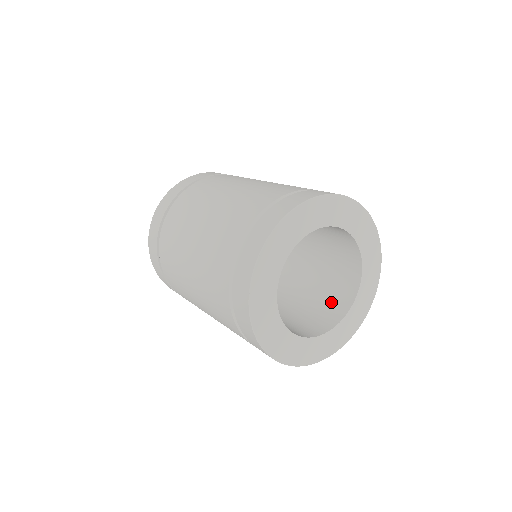
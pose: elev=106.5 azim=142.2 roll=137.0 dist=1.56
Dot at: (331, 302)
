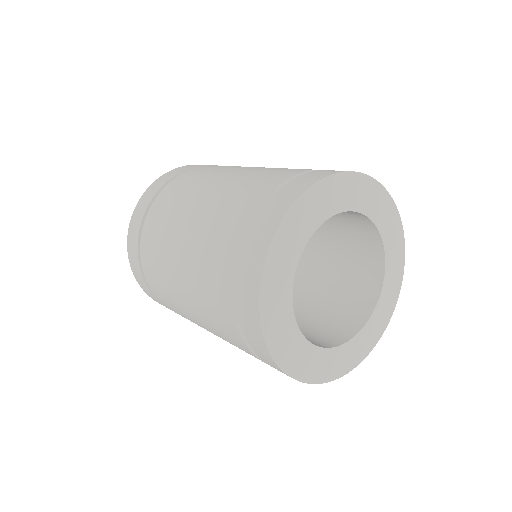
Dot at: (360, 253)
